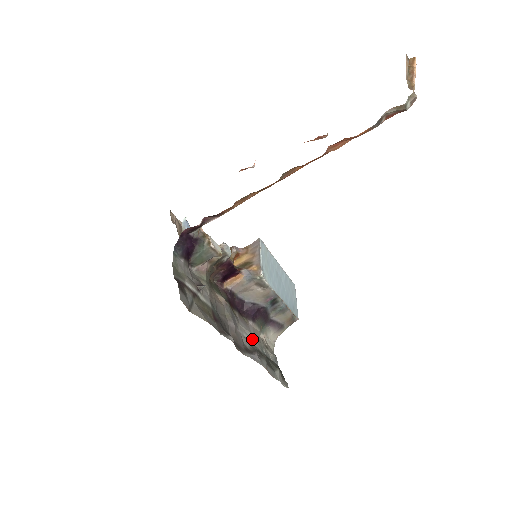
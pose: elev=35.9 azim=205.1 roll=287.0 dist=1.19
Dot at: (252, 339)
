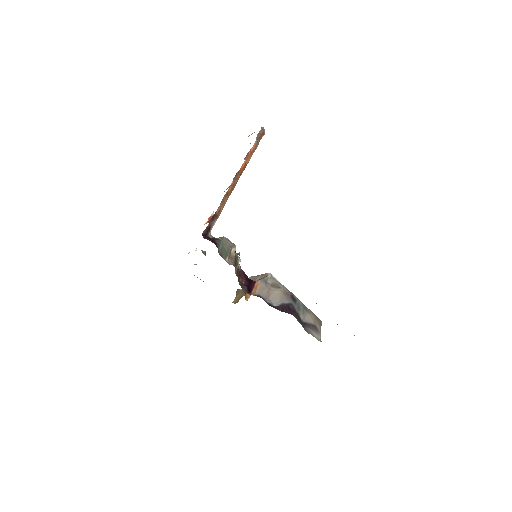
Dot at: occluded
